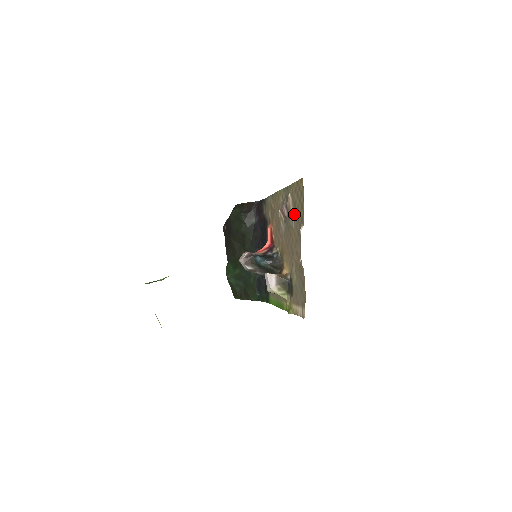
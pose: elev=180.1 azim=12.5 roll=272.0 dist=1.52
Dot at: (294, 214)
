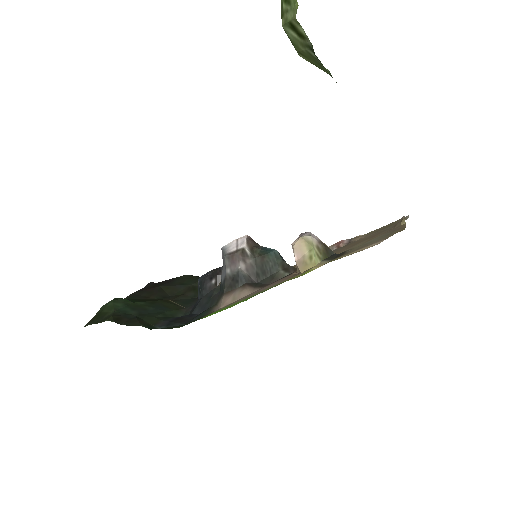
Dot at: (372, 233)
